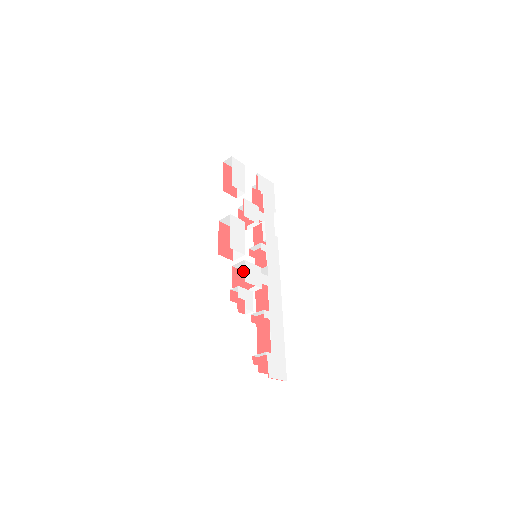
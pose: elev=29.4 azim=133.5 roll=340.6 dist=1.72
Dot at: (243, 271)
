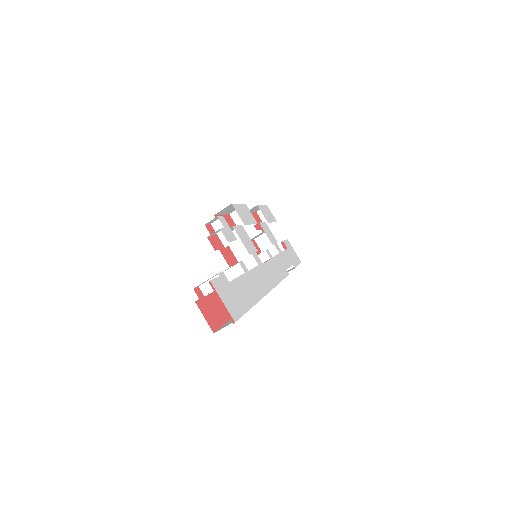
Dot at: (234, 255)
